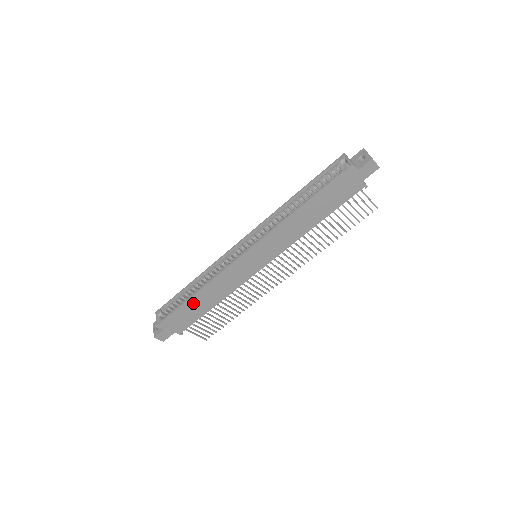
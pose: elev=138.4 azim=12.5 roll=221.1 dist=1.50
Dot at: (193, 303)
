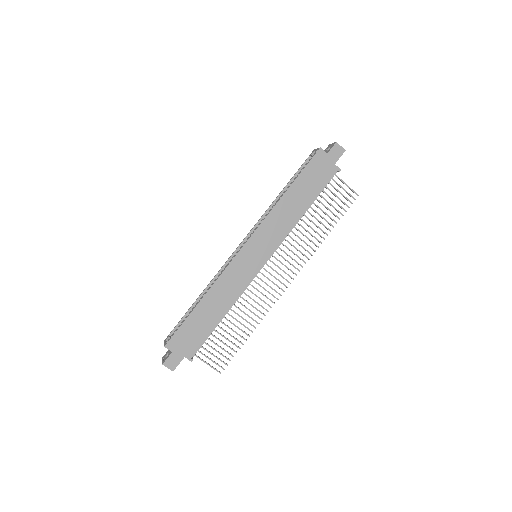
Dot at: (200, 313)
